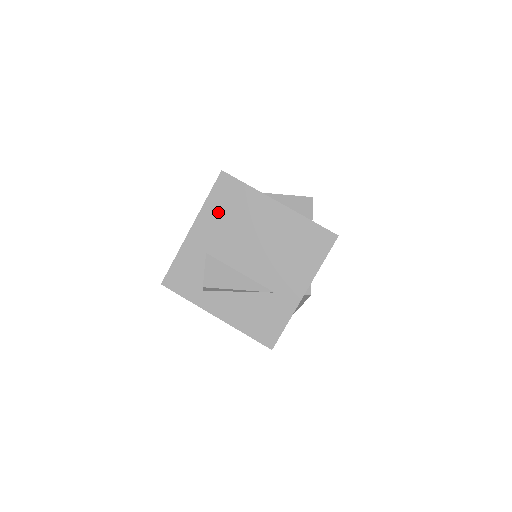
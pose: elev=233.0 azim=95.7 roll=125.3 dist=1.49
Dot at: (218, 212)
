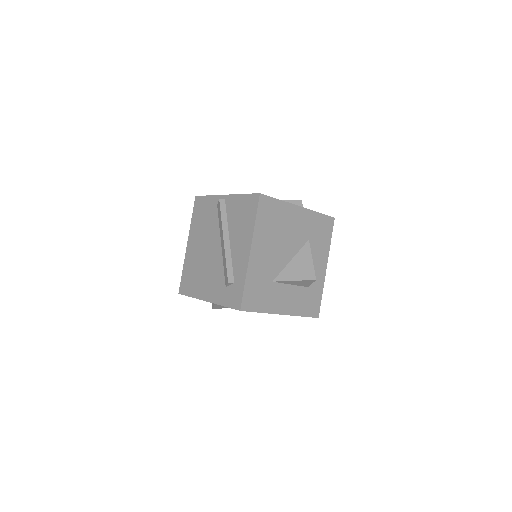
Dot at: occluded
